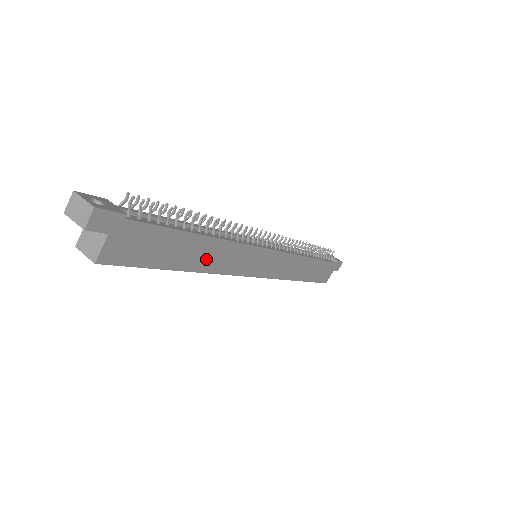
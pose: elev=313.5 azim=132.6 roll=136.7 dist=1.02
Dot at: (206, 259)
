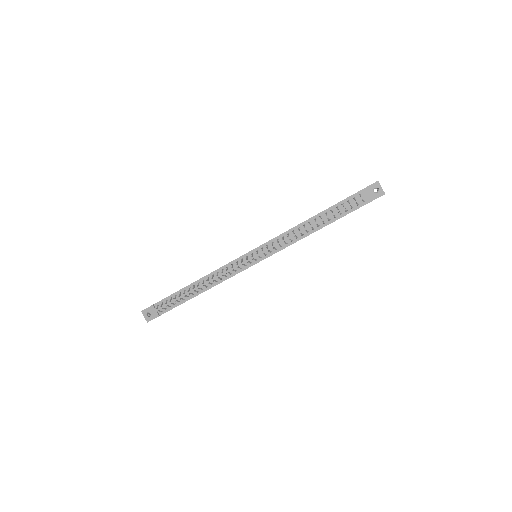
Dot at: occluded
